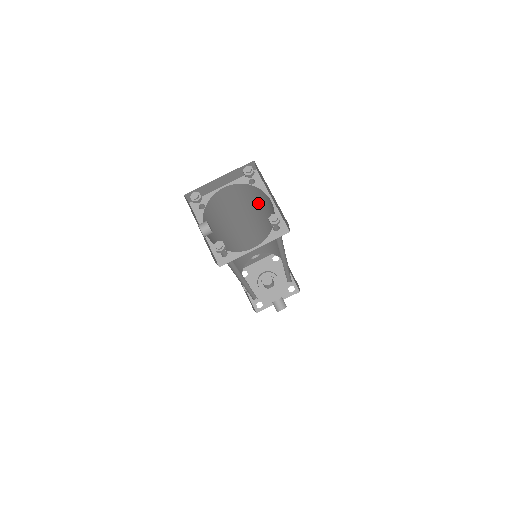
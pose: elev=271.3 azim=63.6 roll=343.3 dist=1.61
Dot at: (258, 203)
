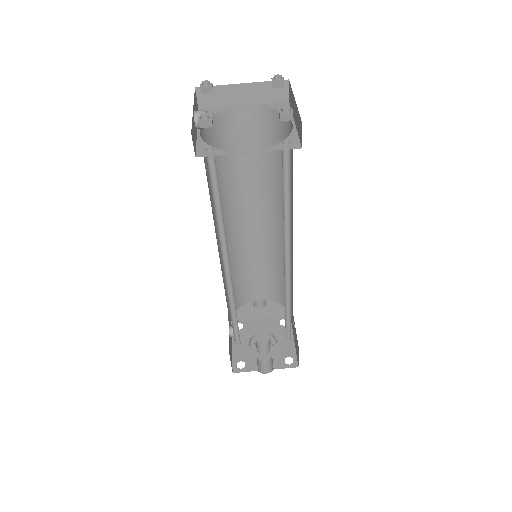
Dot at: (279, 159)
